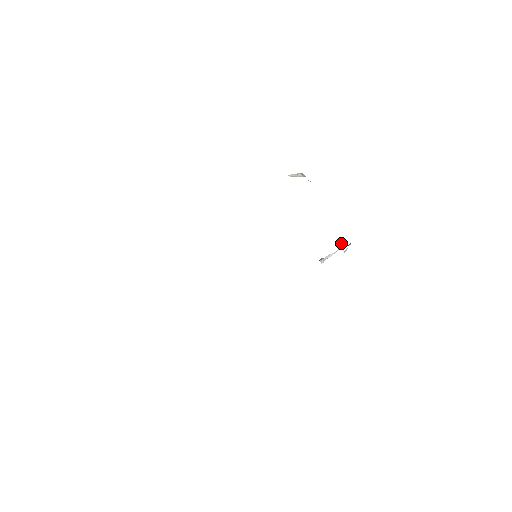
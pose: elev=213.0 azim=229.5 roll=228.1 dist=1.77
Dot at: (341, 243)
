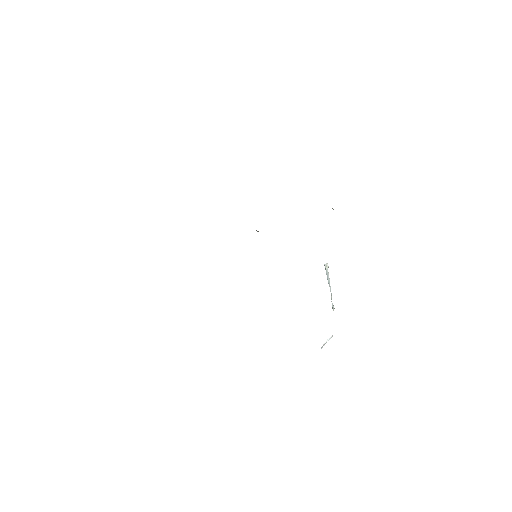
Dot at: (333, 305)
